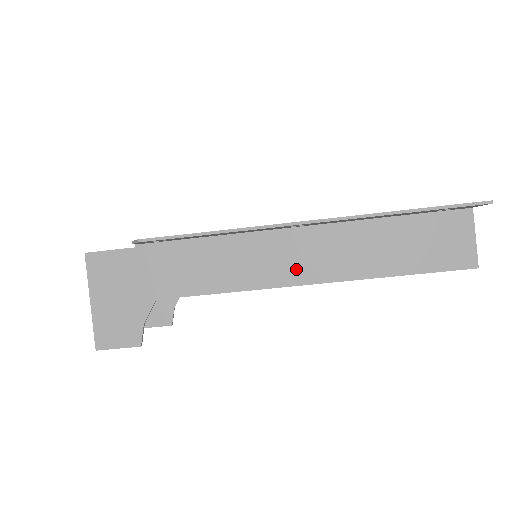
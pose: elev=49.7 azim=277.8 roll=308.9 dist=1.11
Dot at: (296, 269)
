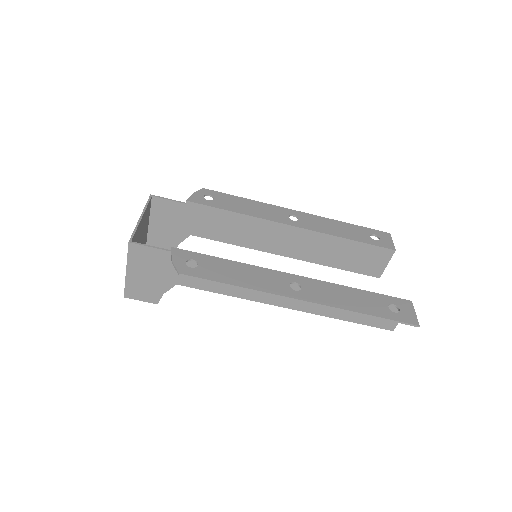
Dot at: (281, 298)
